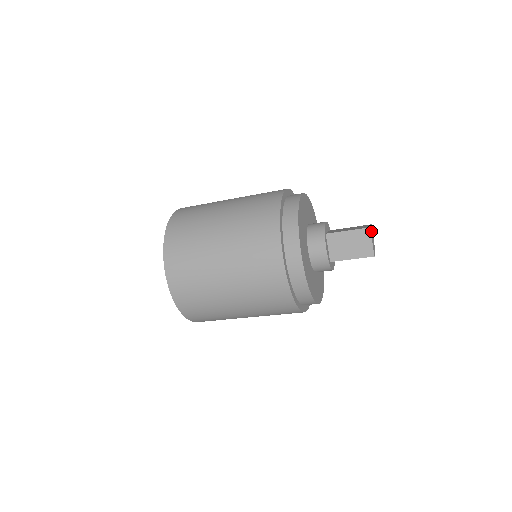
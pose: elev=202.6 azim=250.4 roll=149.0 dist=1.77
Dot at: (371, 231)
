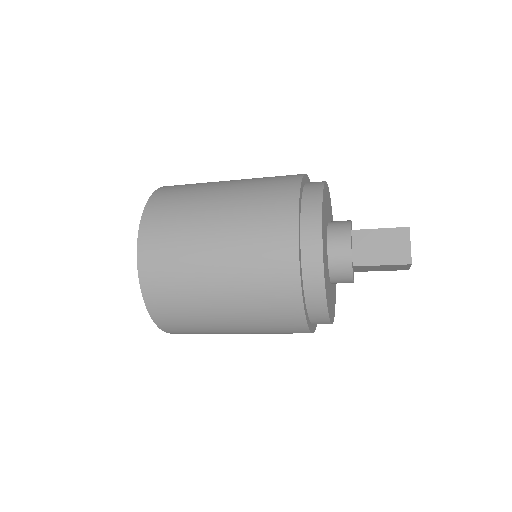
Dot at: occluded
